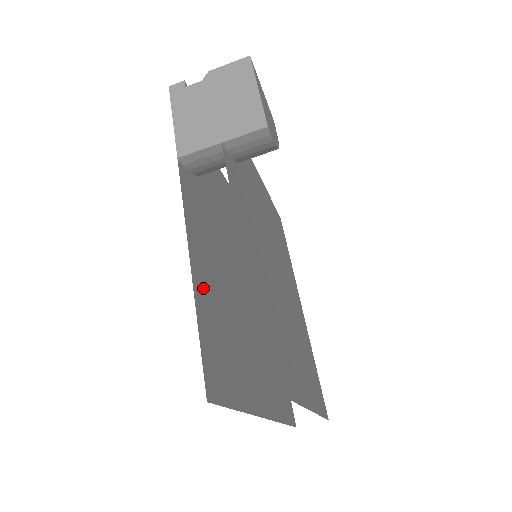
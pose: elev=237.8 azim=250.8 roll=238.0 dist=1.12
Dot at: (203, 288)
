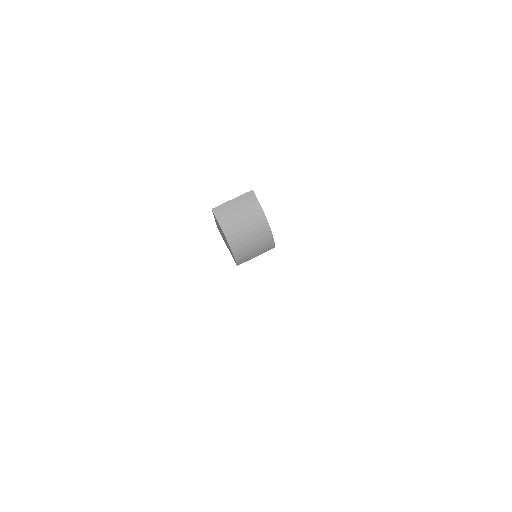
Dot at: occluded
